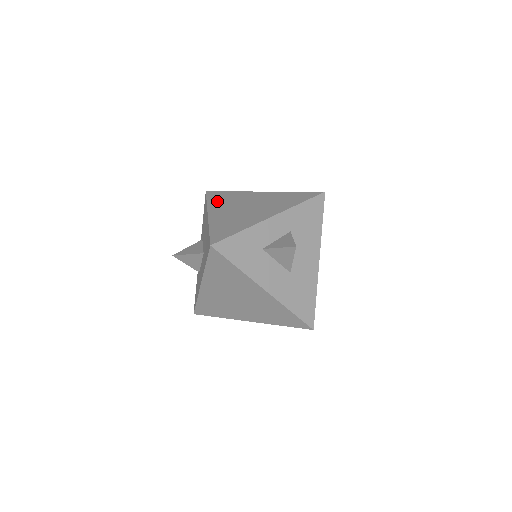
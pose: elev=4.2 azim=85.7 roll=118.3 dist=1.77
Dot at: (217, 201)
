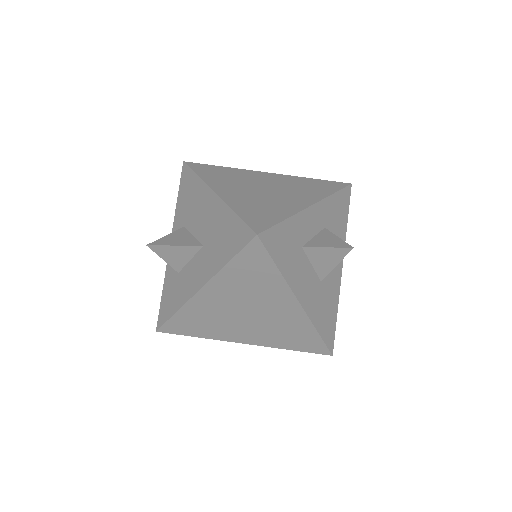
Dot at: (213, 175)
